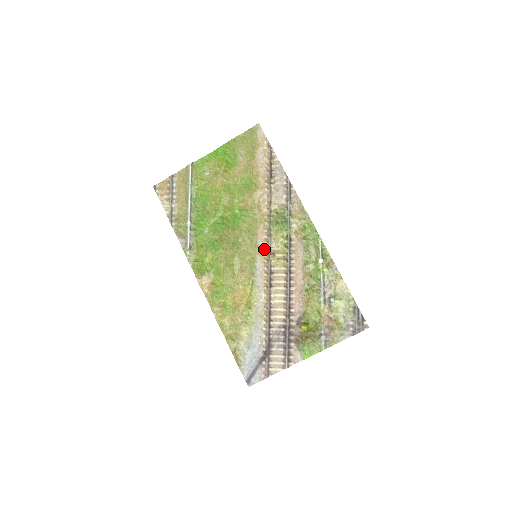
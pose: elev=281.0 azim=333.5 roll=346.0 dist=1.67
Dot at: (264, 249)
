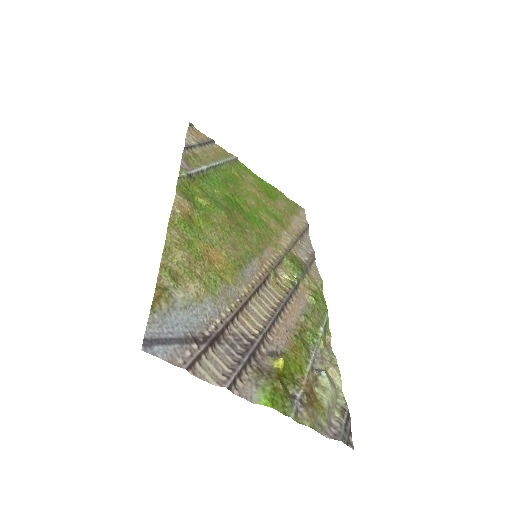
Dot at: (267, 262)
